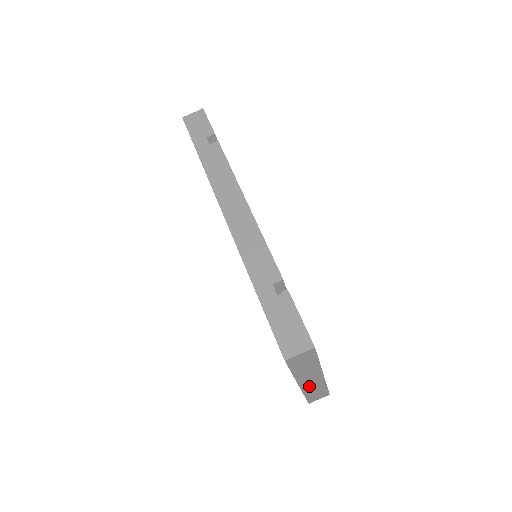
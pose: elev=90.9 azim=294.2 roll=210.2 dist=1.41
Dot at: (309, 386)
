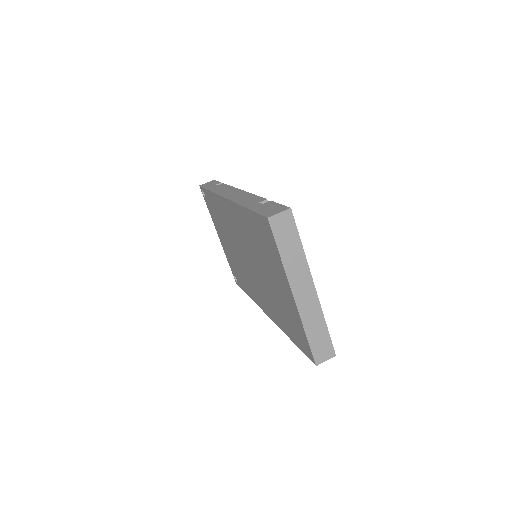
Dot at: (305, 307)
